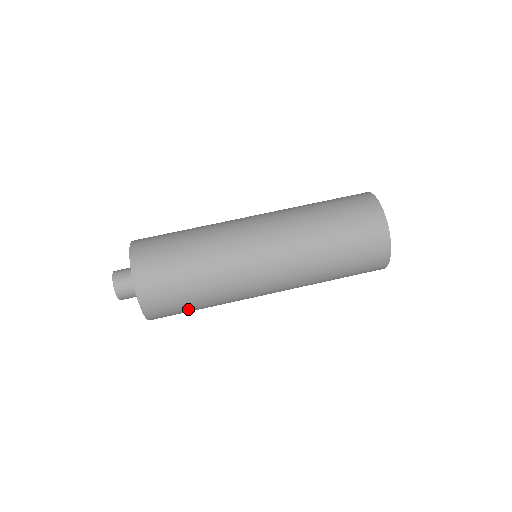
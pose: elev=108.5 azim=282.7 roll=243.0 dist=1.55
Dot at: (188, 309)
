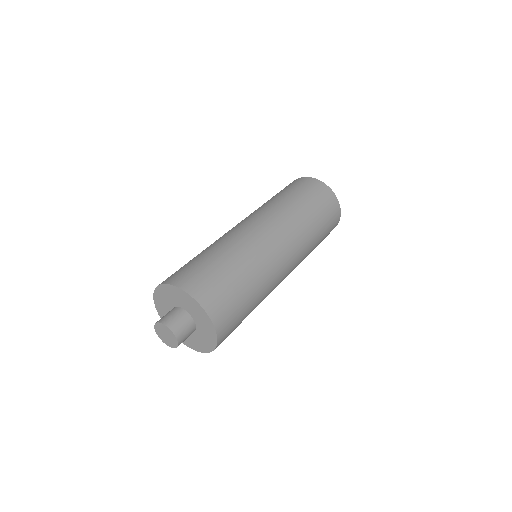
Dot at: occluded
